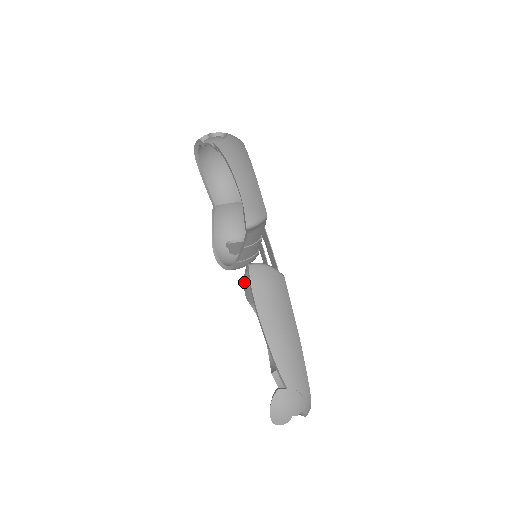
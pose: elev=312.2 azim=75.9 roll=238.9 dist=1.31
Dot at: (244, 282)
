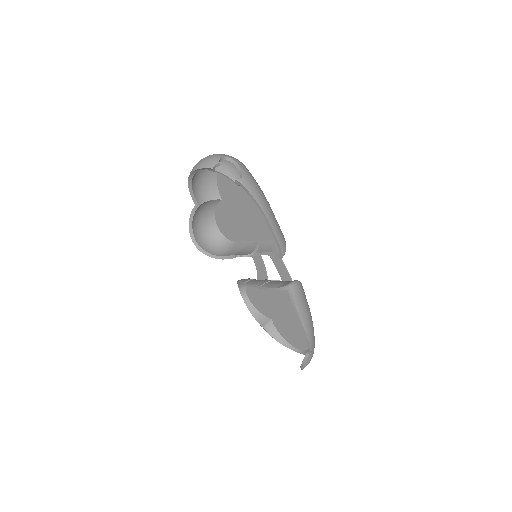
Dot at: (272, 290)
